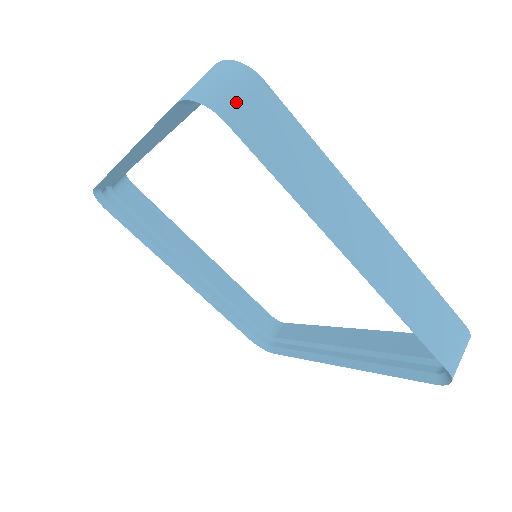
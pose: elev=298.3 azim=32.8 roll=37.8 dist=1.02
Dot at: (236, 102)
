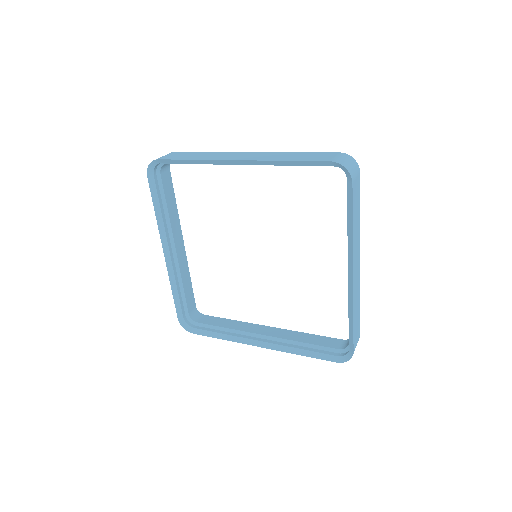
Dot at: (355, 177)
